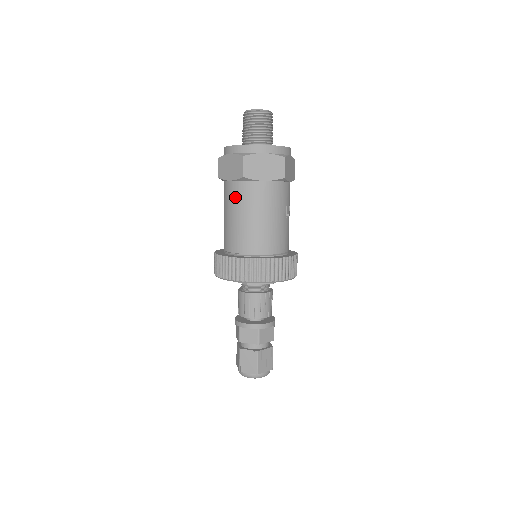
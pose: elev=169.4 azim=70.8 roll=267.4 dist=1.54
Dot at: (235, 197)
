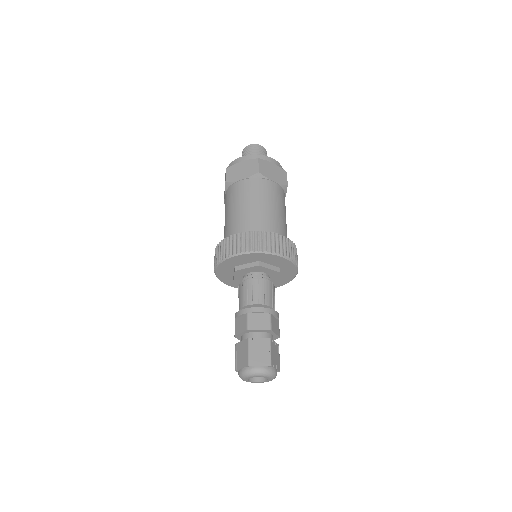
Dot at: (248, 190)
